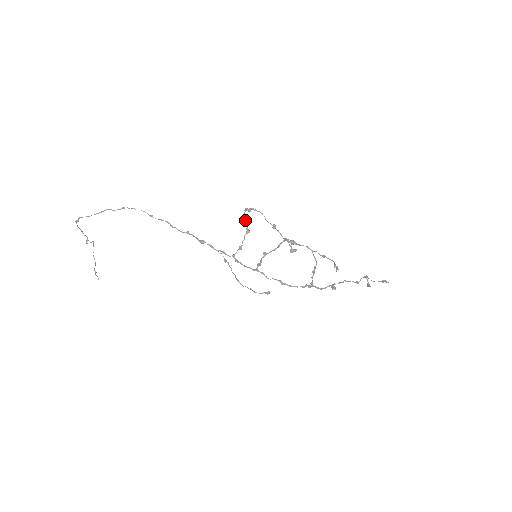
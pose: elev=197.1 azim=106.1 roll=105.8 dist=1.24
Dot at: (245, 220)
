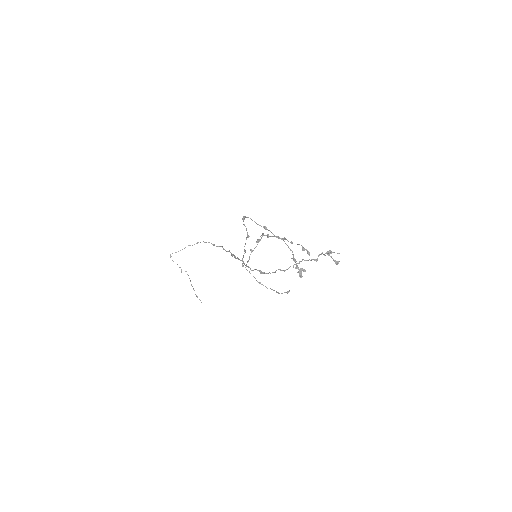
Dot at: (246, 228)
